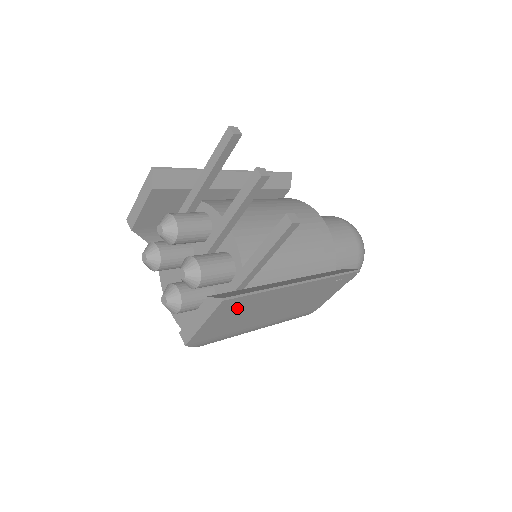
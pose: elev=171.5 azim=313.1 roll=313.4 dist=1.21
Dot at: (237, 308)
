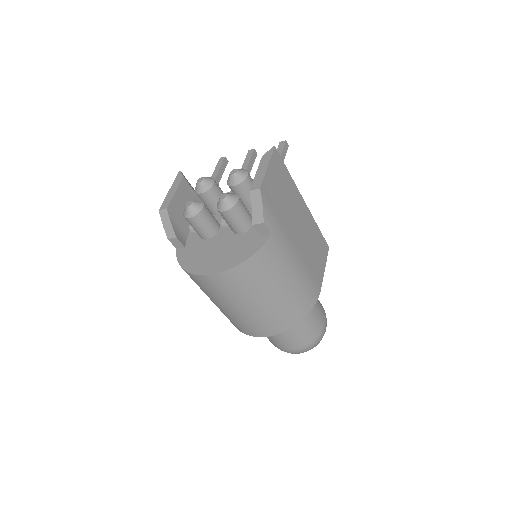
Dot at: (281, 175)
